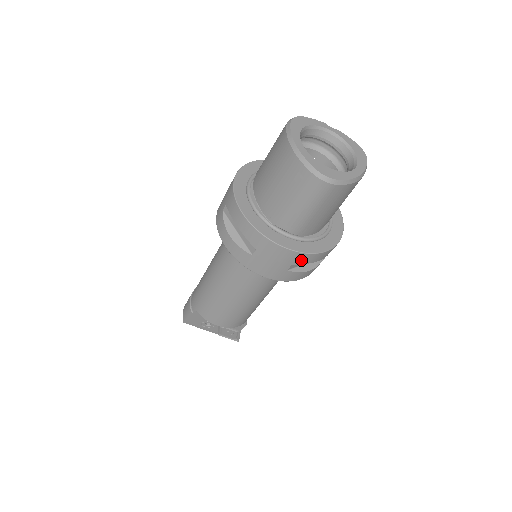
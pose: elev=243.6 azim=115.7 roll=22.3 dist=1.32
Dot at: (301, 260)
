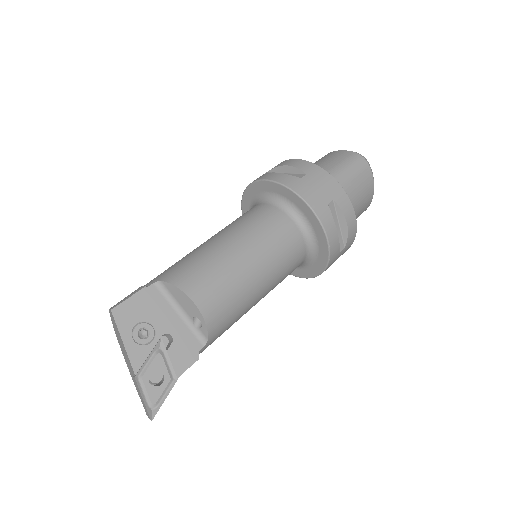
Dot at: (341, 201)
